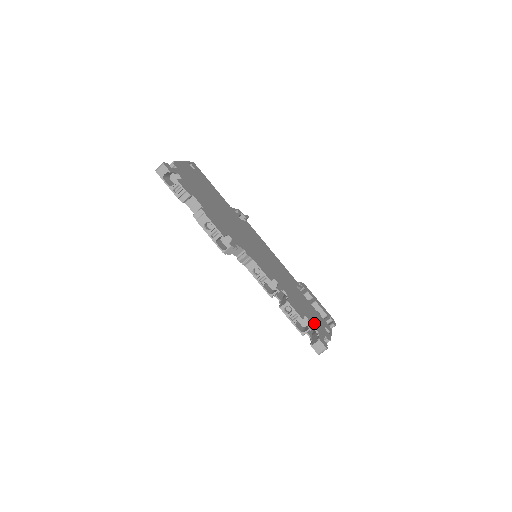
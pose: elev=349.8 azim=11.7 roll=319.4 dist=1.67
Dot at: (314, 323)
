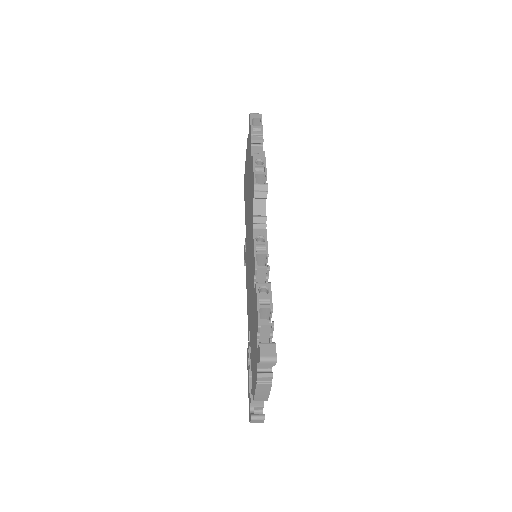
Dot at: occluded
